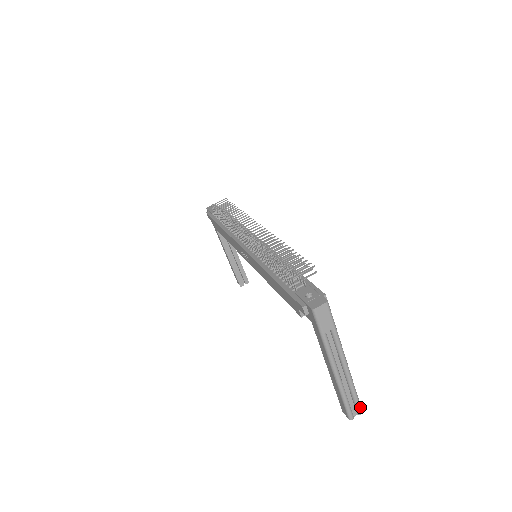
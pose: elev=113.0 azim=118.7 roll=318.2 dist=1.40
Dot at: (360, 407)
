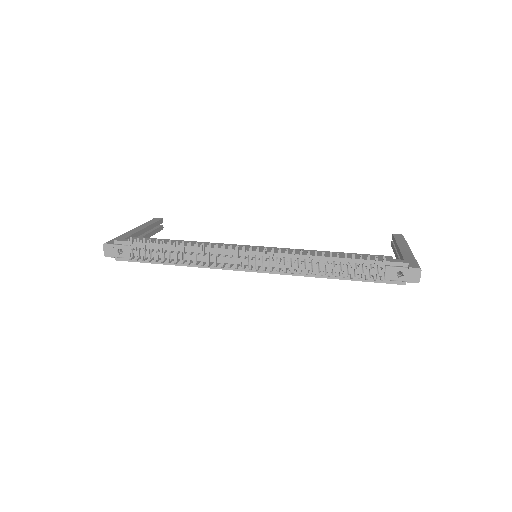
Dot at: occluded
